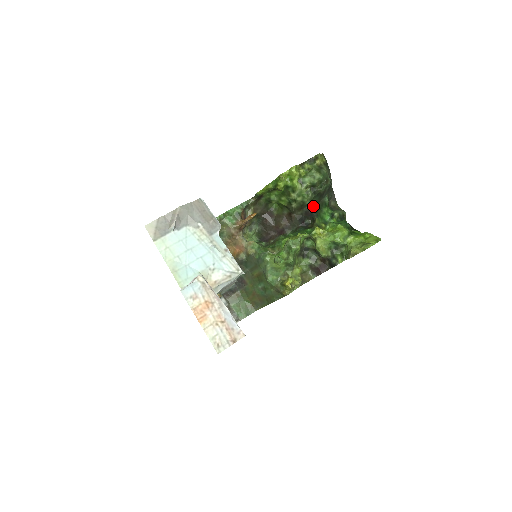
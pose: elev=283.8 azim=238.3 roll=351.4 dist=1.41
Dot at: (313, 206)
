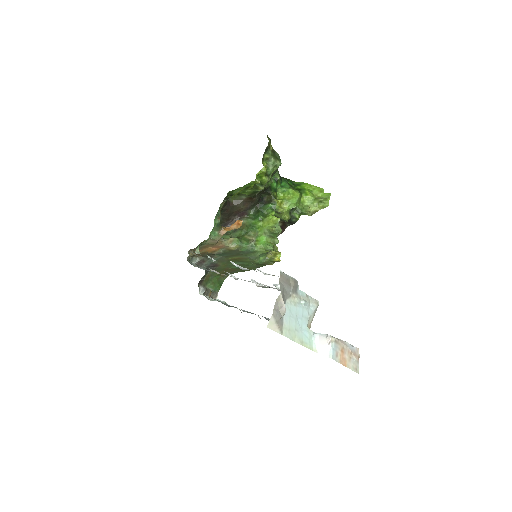
Dot at: occluded
